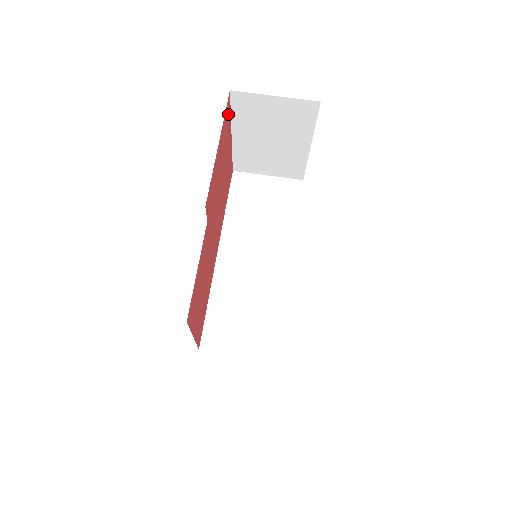
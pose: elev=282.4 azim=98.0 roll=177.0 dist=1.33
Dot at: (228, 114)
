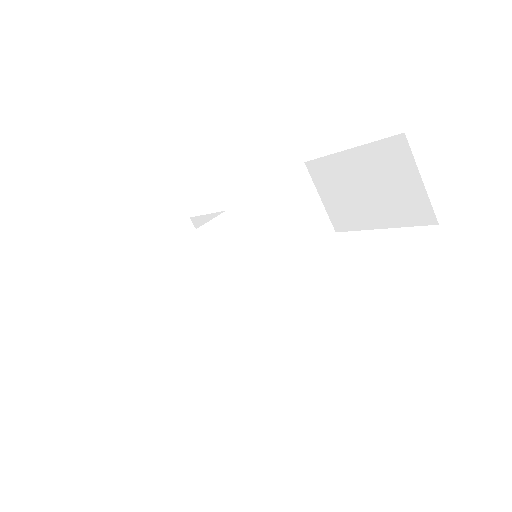
Dot at: occluded
